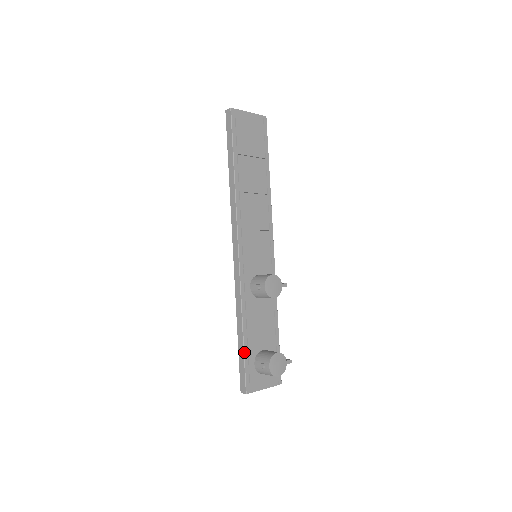
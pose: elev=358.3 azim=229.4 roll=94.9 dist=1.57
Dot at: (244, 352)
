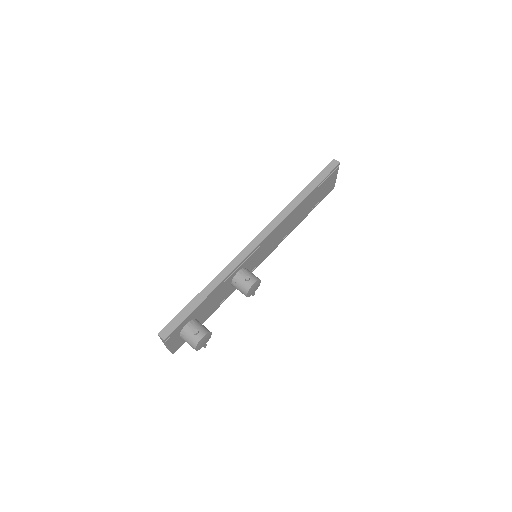
Dot at: (194, 309)
